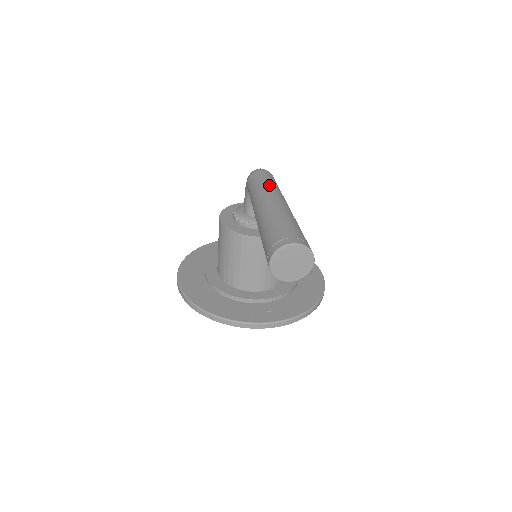
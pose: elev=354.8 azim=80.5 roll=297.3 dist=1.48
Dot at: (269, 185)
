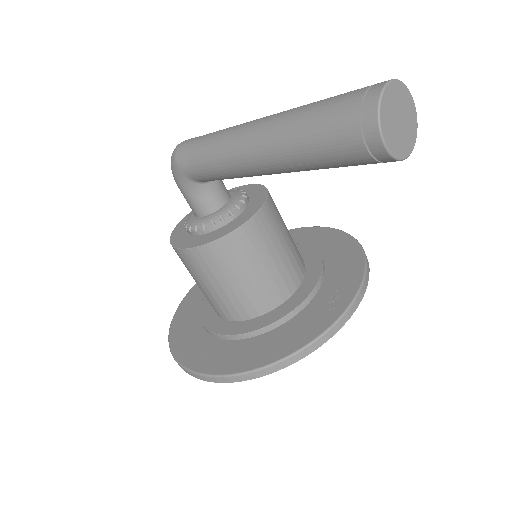
Dot at: (221, 130)
